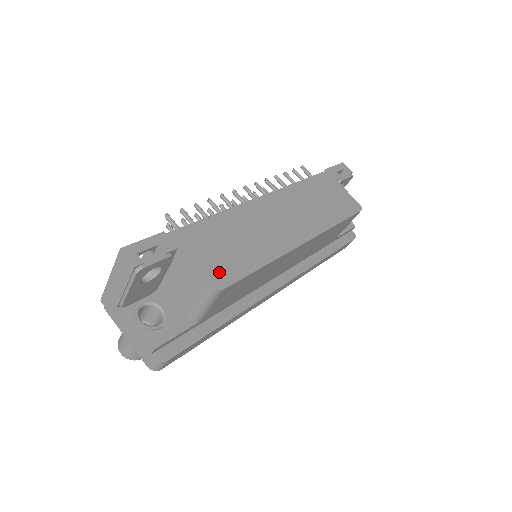
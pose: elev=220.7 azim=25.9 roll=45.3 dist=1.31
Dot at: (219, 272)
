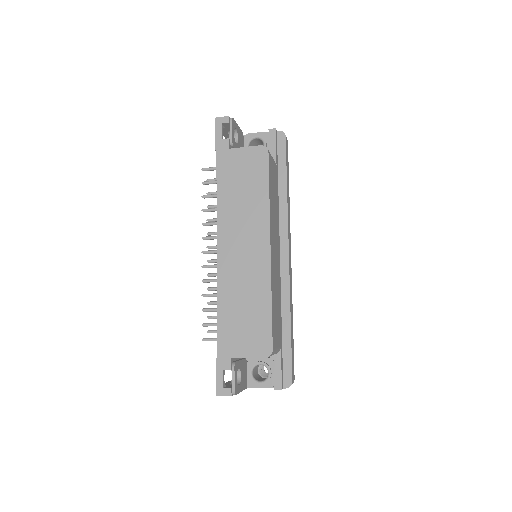
Dot at: (260, 343)
